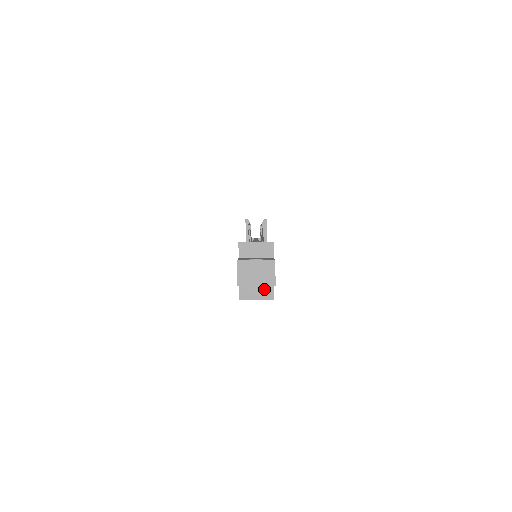
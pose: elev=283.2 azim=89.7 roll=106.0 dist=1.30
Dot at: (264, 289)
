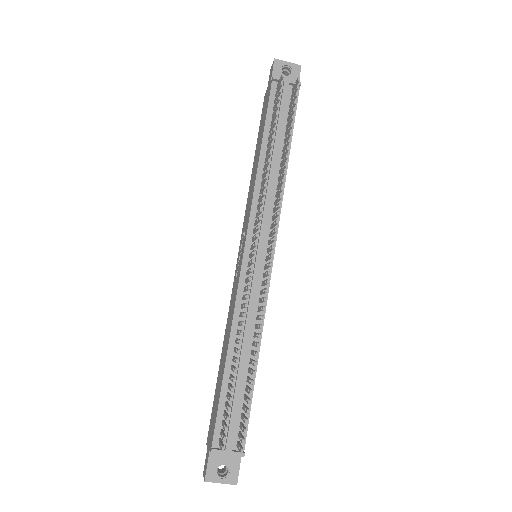
Dot at: occluded
